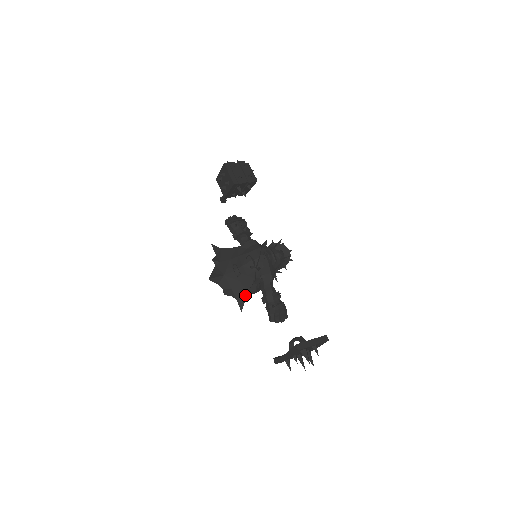
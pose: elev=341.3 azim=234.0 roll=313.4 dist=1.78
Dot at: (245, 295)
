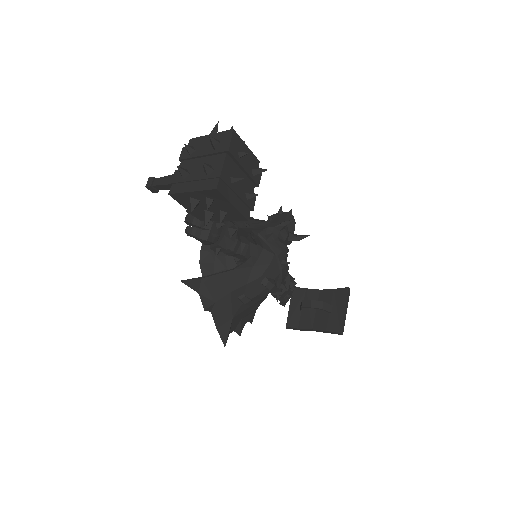
Dot at: (256, 309)
